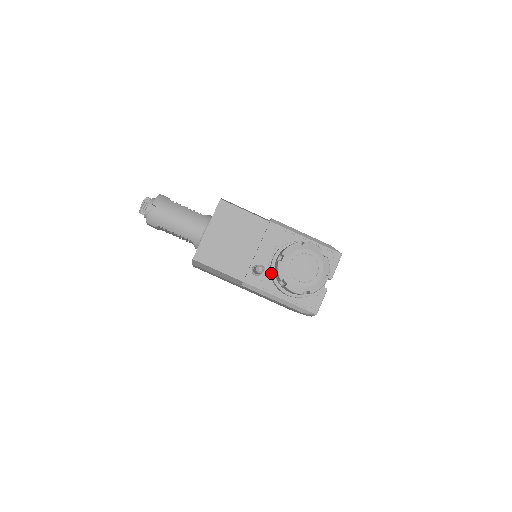
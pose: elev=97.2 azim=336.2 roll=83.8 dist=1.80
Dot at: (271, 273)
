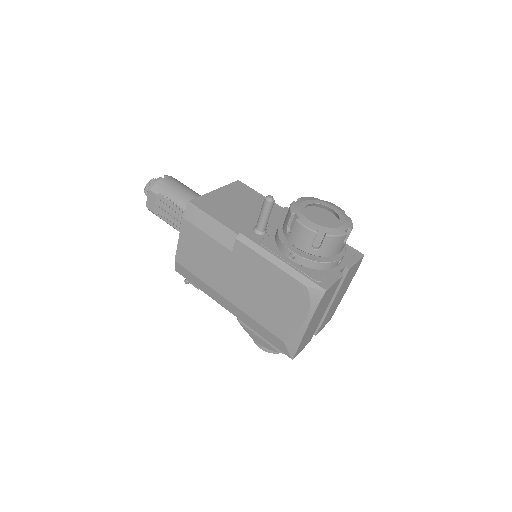
Dot at: (277, 230)
